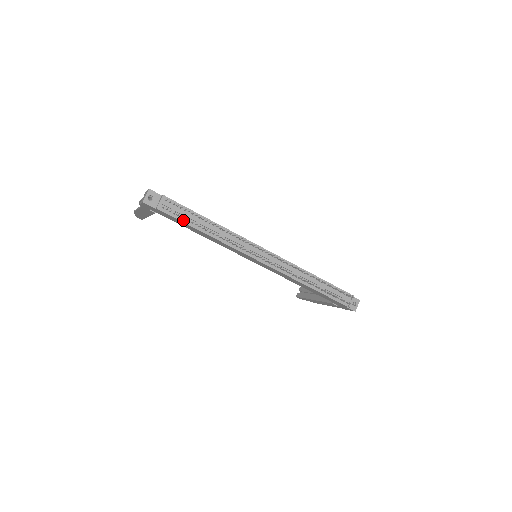
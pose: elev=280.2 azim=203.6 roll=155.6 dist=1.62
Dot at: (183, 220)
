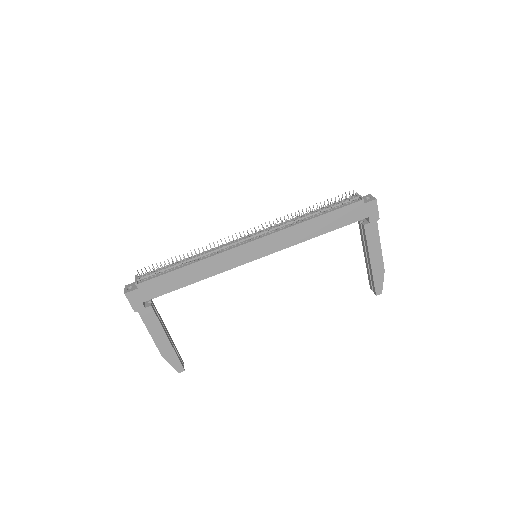
Dot at: (163, 274)
